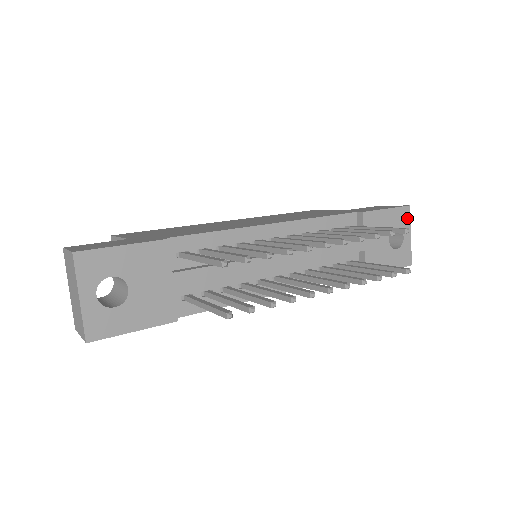
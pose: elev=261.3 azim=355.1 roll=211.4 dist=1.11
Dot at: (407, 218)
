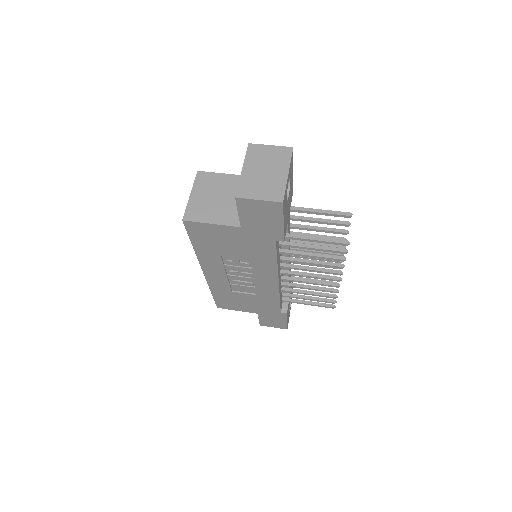
Dot at: occluded
